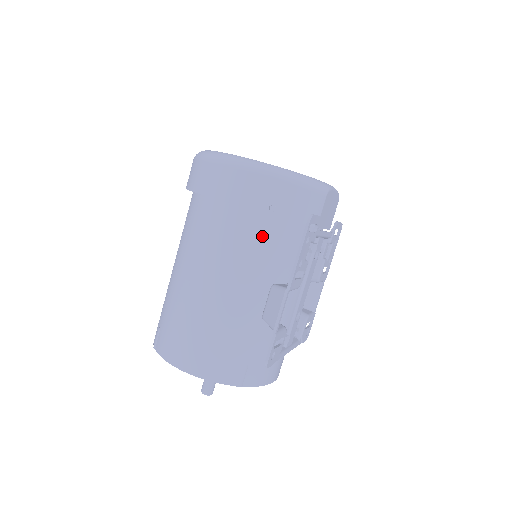
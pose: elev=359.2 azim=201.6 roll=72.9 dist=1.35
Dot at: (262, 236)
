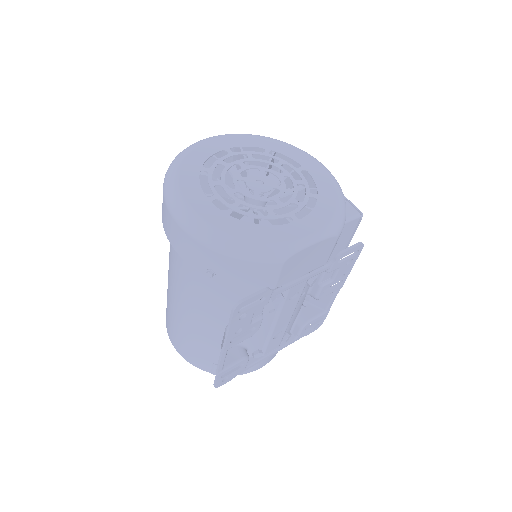
Dot at: (212, 286)
